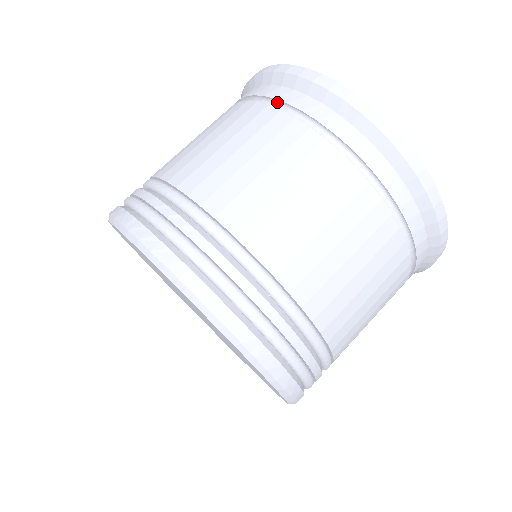
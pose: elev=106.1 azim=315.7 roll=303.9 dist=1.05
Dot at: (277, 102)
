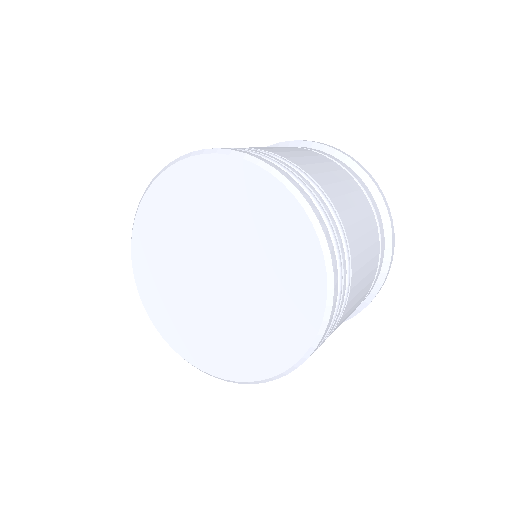
Dot at: occluded
